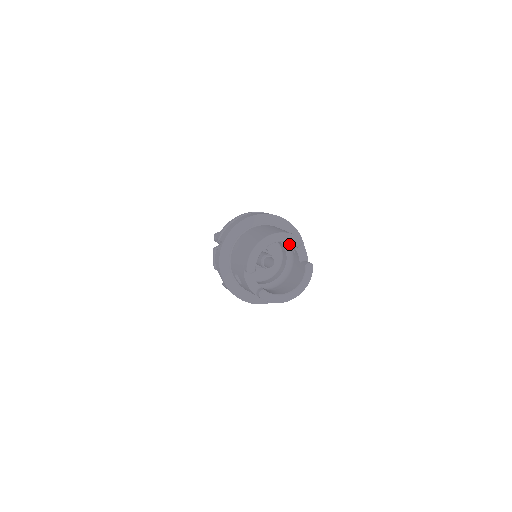
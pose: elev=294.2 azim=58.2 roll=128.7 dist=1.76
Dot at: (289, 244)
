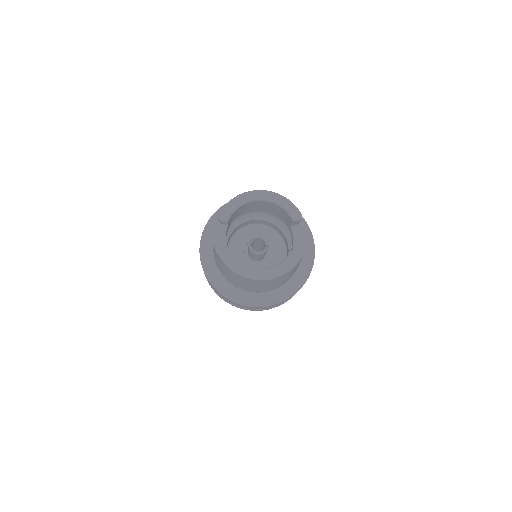
Dot at: occluded
